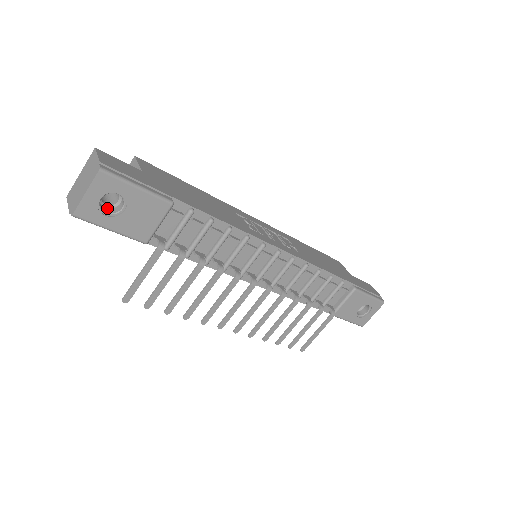
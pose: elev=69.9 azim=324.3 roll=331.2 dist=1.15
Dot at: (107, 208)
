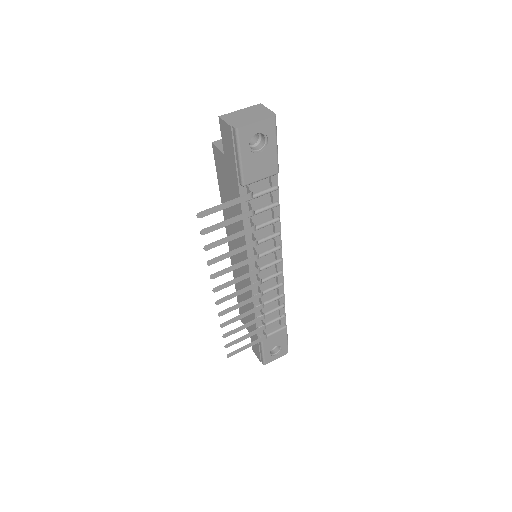
Dot at: occluded
